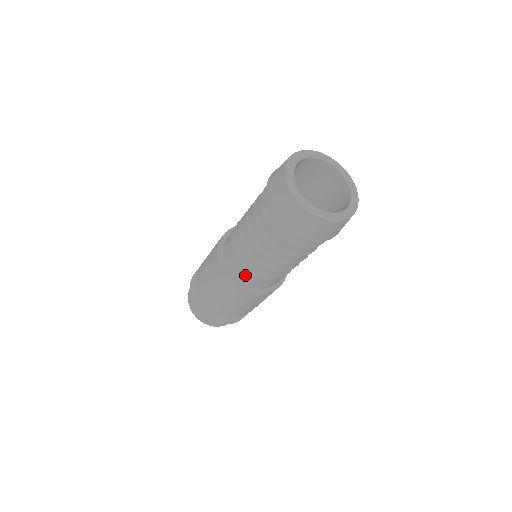
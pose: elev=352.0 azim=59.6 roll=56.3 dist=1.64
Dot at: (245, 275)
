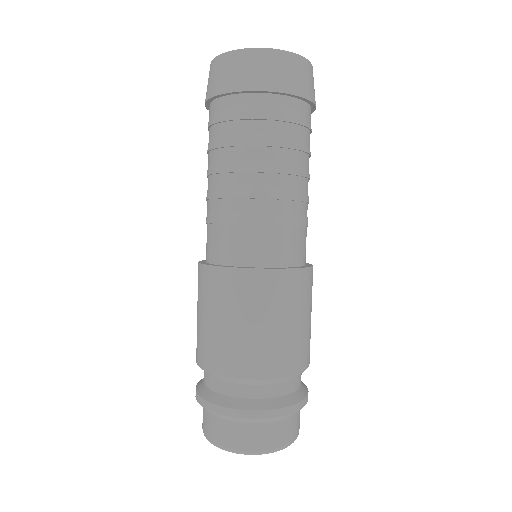
Dot at: (221, 242)
